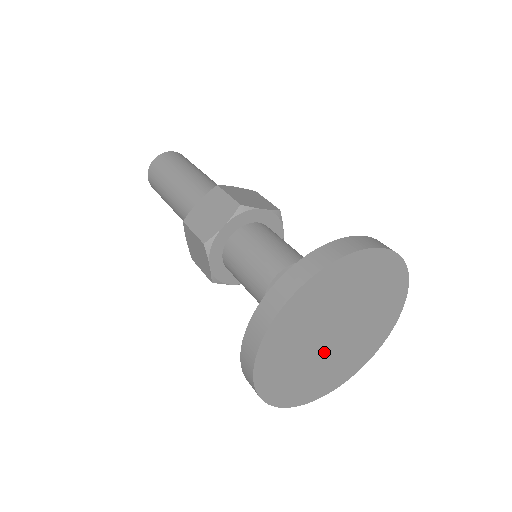
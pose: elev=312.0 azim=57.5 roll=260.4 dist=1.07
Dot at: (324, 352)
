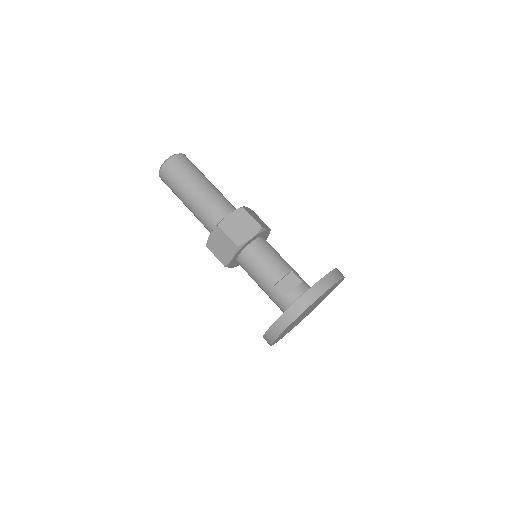
Dot at: occluded
